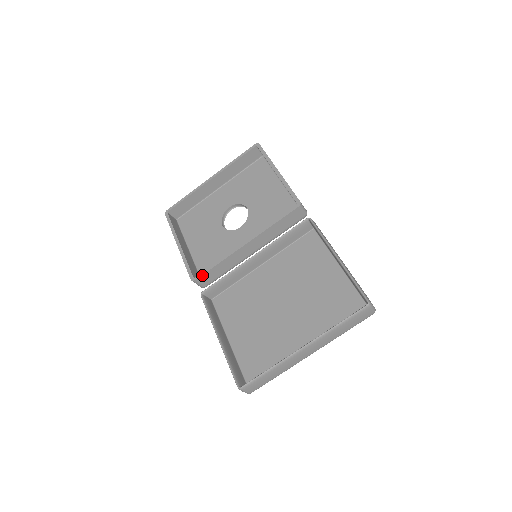
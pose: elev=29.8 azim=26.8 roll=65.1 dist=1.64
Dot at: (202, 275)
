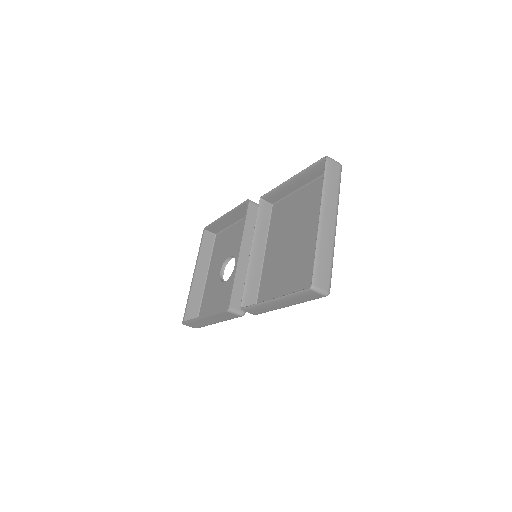
Dot at: (231, 299)
